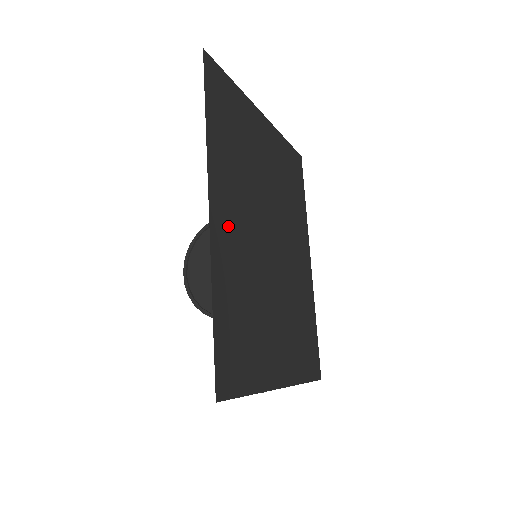
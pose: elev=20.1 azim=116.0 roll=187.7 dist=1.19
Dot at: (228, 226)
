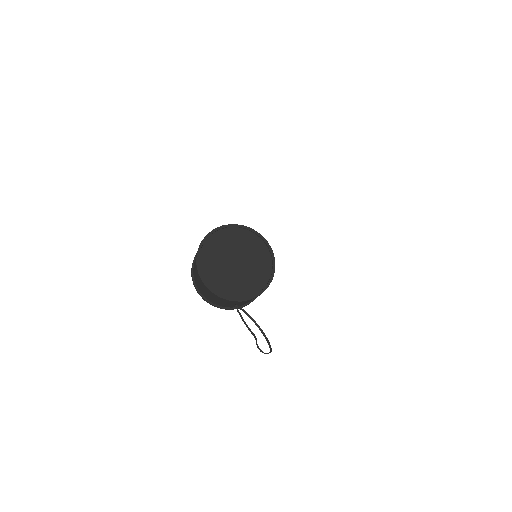
Dot at: occluded
